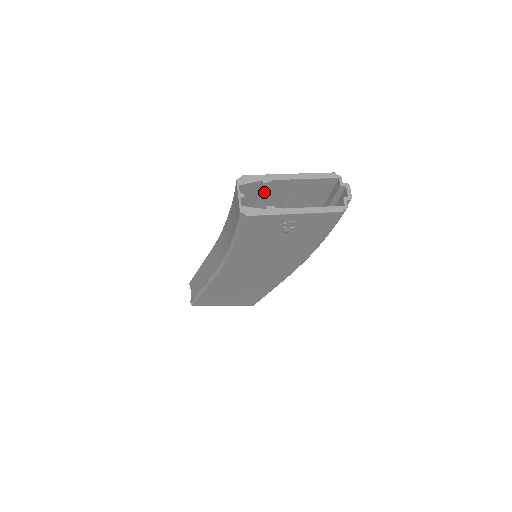
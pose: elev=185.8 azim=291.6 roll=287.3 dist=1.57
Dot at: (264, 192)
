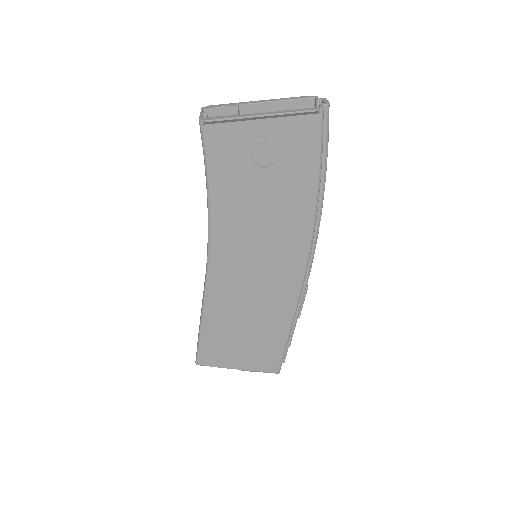
Dot at: occluded
